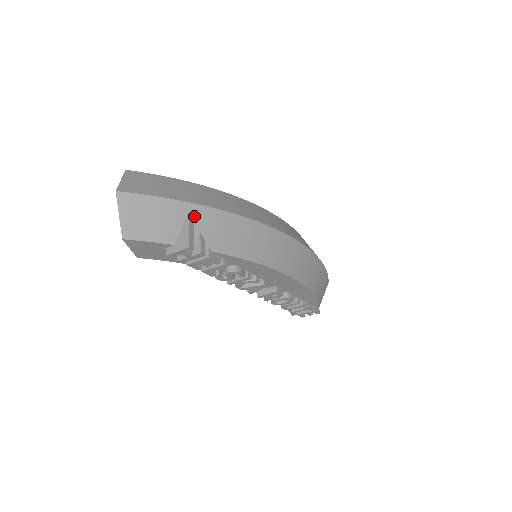
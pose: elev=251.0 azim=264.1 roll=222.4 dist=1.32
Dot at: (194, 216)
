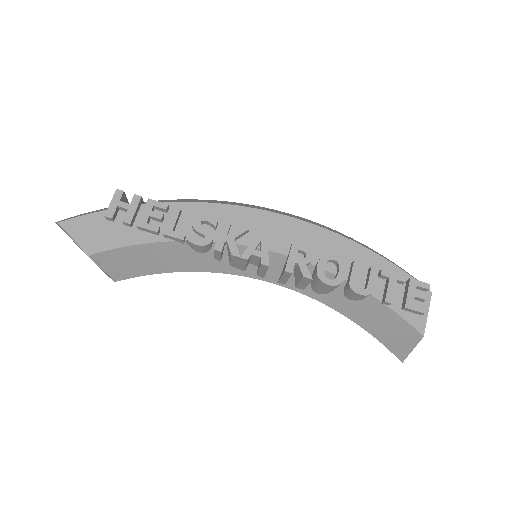
Dot at: occluded
